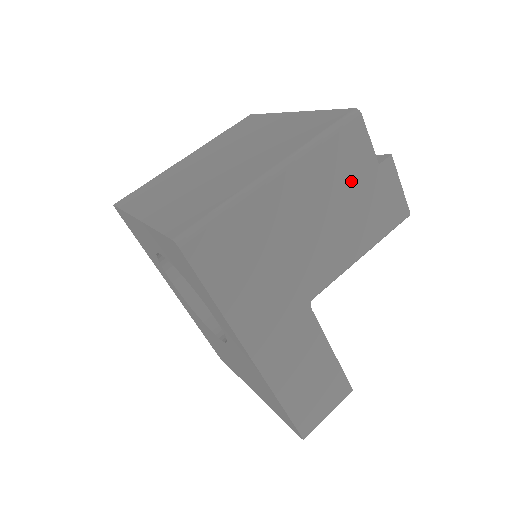
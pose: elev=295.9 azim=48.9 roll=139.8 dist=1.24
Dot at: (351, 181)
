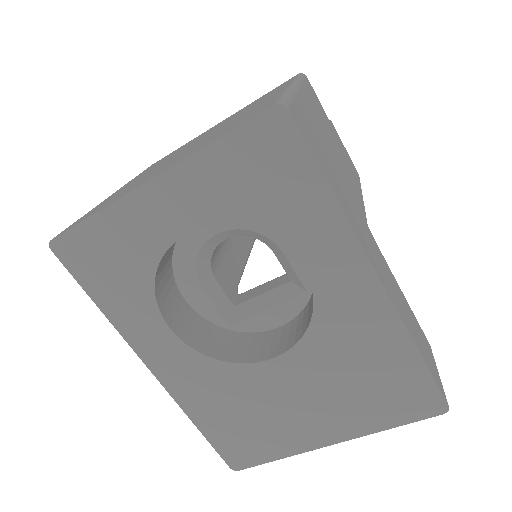
Dot at: (328, 126)
